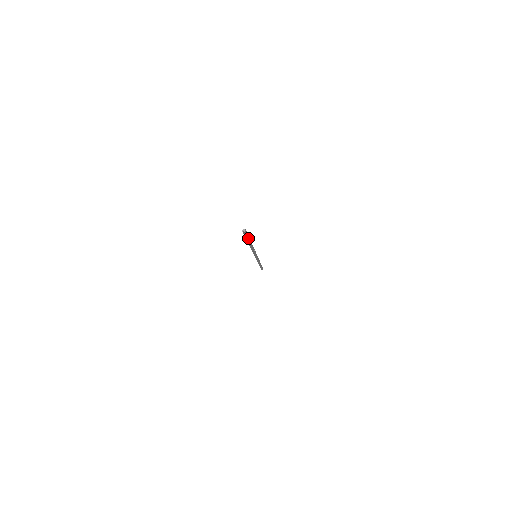
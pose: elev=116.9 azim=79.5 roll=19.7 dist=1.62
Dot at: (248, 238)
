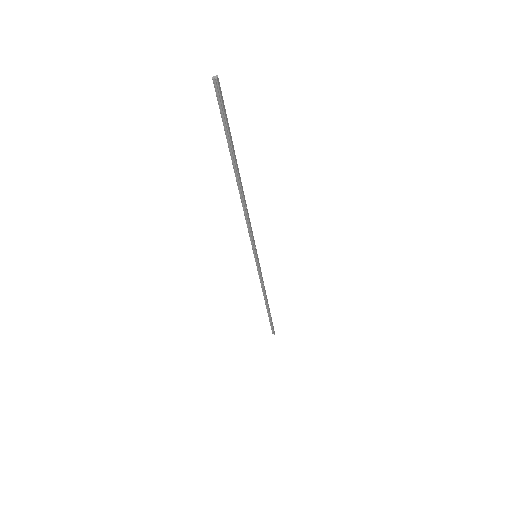
Dot at: (229, 133)
